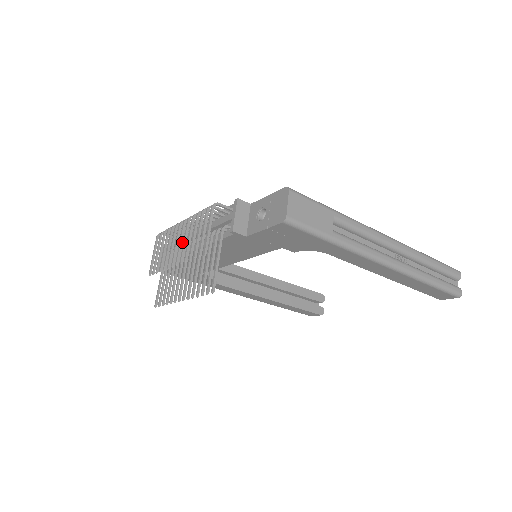
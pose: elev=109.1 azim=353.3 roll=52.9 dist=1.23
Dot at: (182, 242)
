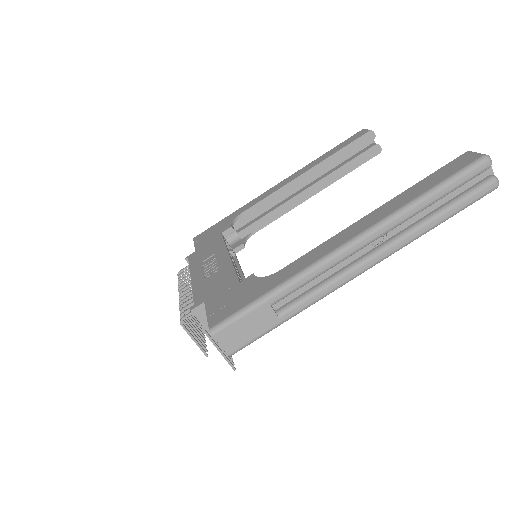
Dot at: occluded
